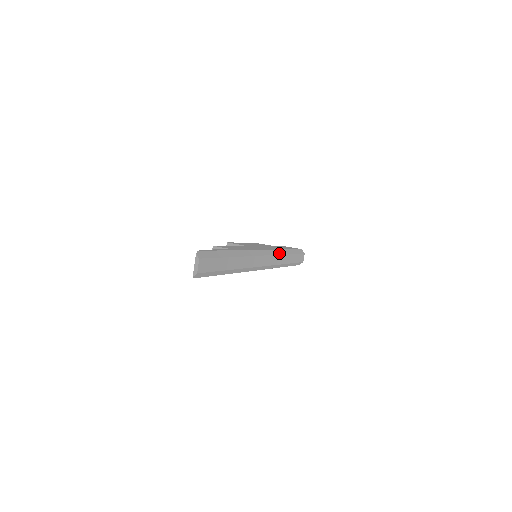
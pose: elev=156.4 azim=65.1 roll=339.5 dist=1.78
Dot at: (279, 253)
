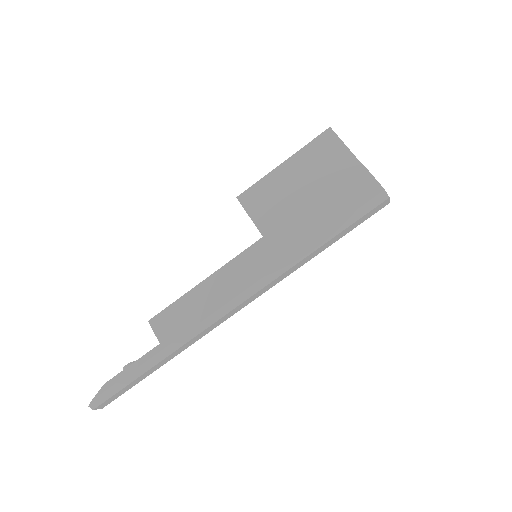
Dot at: (279, 273)
